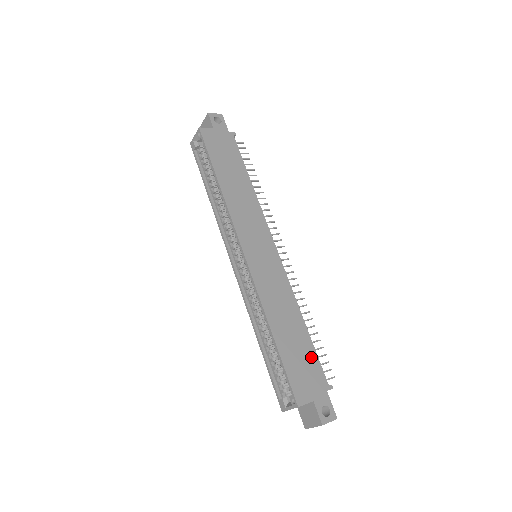
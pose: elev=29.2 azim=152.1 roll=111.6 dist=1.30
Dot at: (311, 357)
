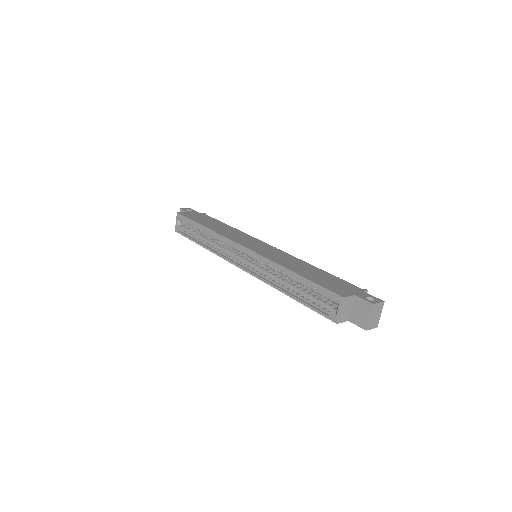
Dot at: (335, 279)
